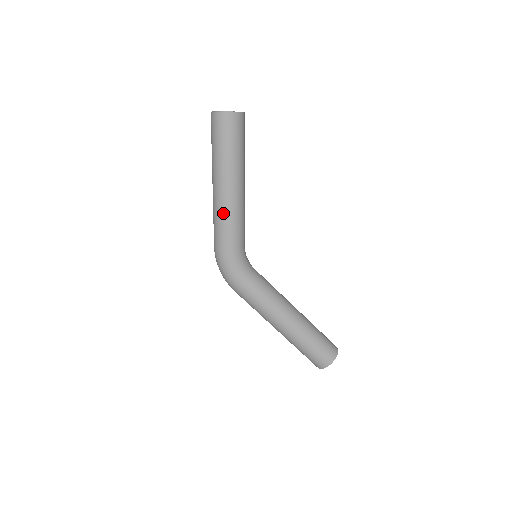
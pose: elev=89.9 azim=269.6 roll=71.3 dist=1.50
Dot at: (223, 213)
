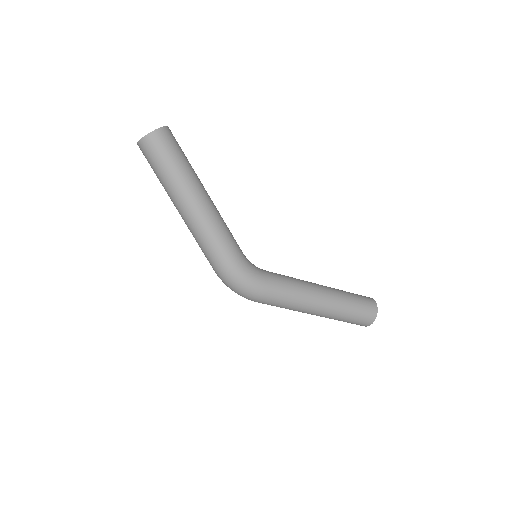
Dot at: (209, 226)
